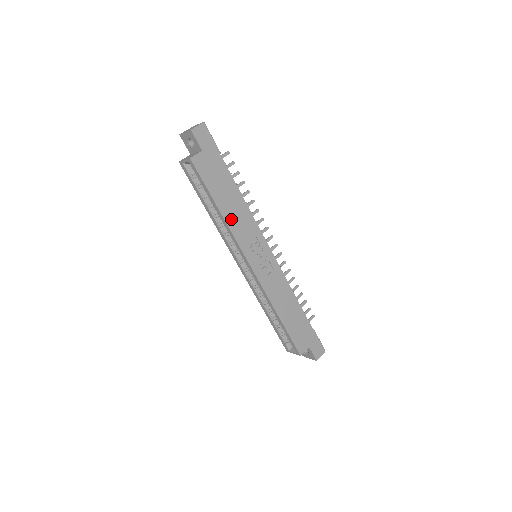
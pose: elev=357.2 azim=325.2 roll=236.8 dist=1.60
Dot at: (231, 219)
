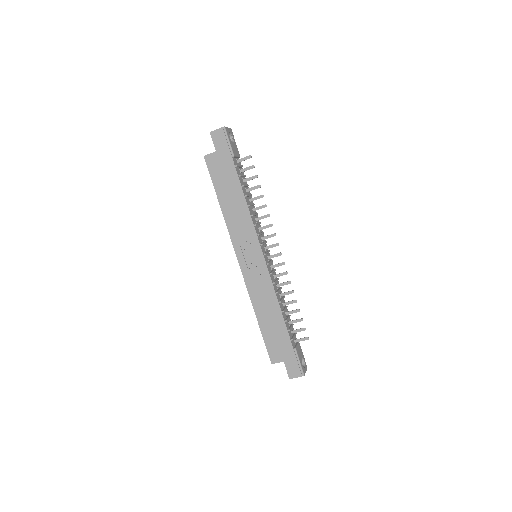
Dot at: (229, 215)
